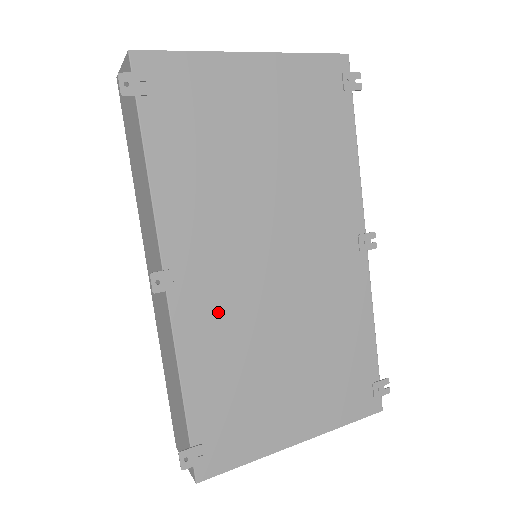
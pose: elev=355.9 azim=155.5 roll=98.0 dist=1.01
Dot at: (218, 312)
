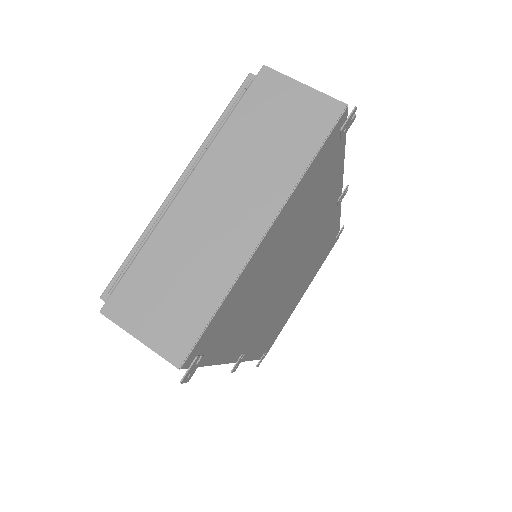
Dot at: (264, 329)
